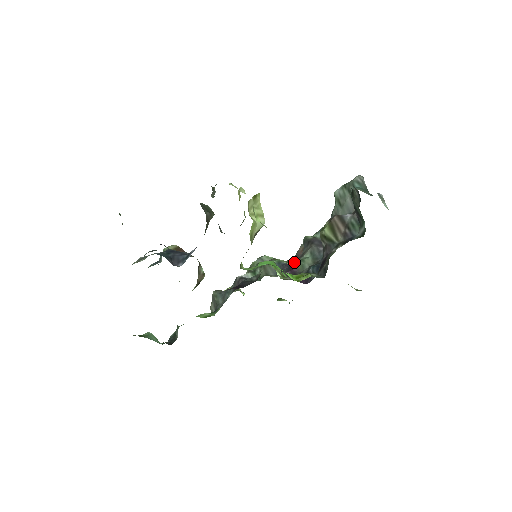
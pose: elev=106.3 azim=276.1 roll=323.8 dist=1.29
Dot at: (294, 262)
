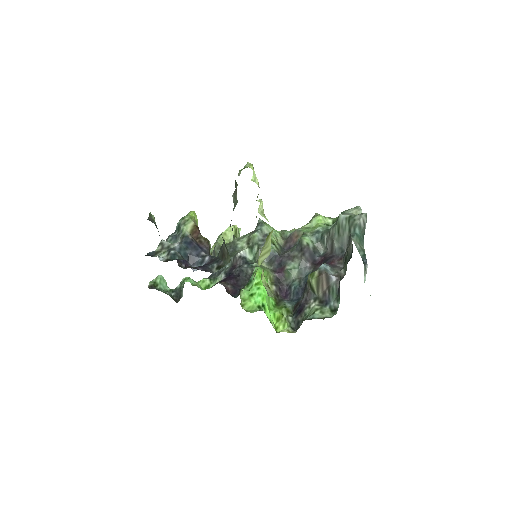
Dot at: (284, 265)
